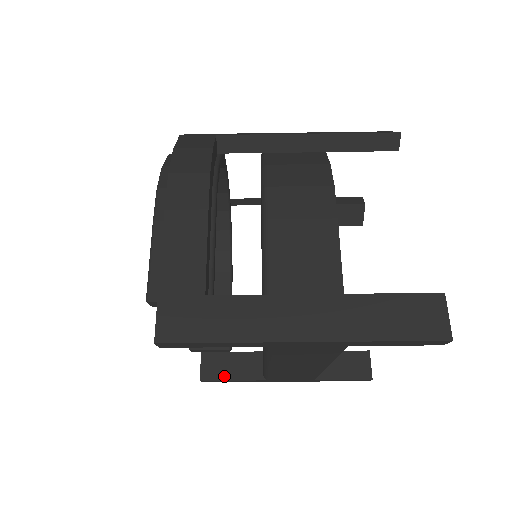
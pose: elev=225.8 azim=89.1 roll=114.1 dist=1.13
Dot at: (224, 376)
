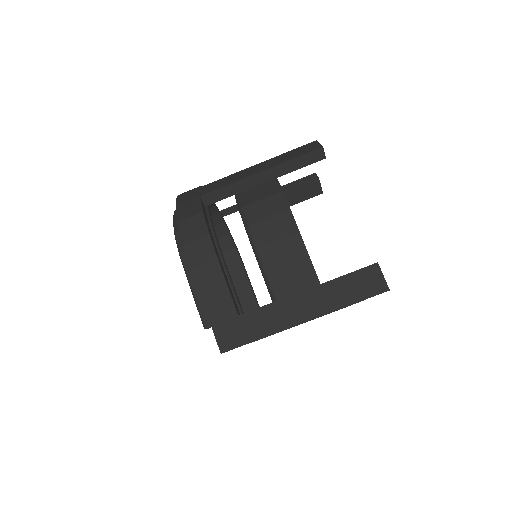
Dot at: occluded
